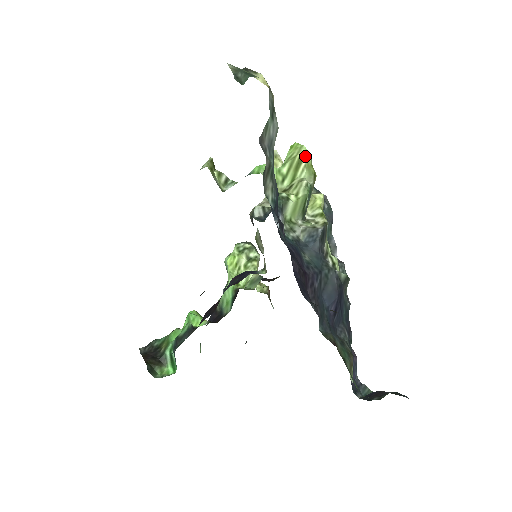
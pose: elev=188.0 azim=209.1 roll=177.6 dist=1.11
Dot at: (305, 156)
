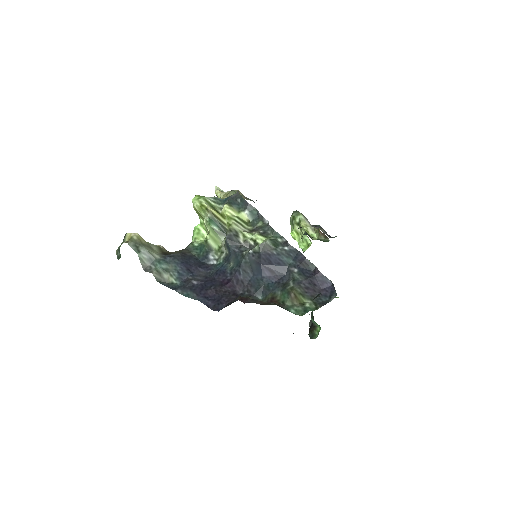
Dot at: (195, 207)
